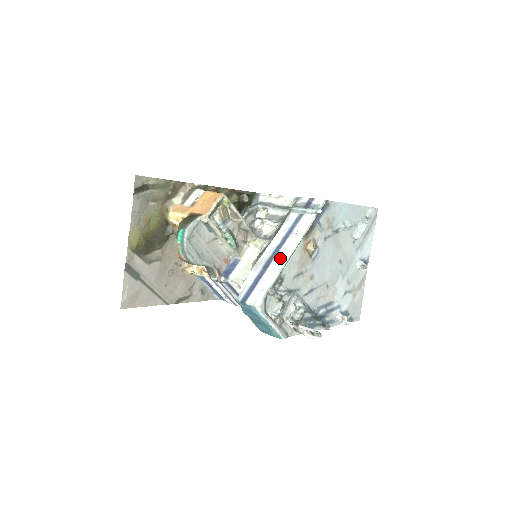
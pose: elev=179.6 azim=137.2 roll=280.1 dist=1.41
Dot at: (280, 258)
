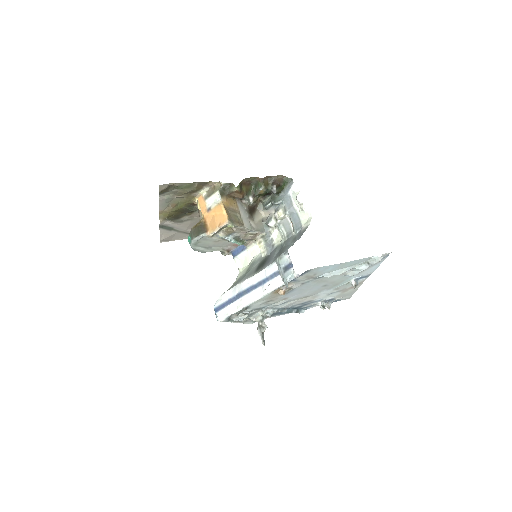
Dot at: (247, 299)
